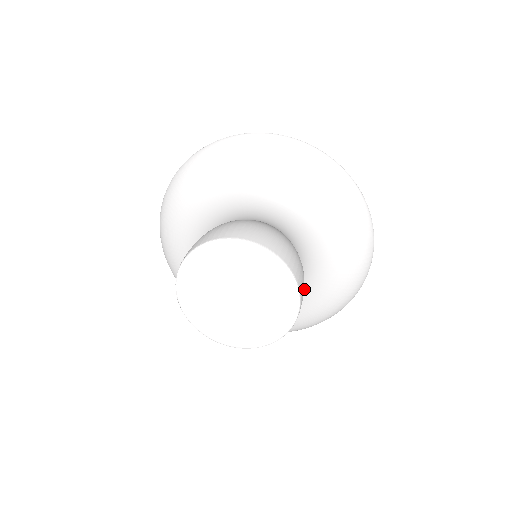
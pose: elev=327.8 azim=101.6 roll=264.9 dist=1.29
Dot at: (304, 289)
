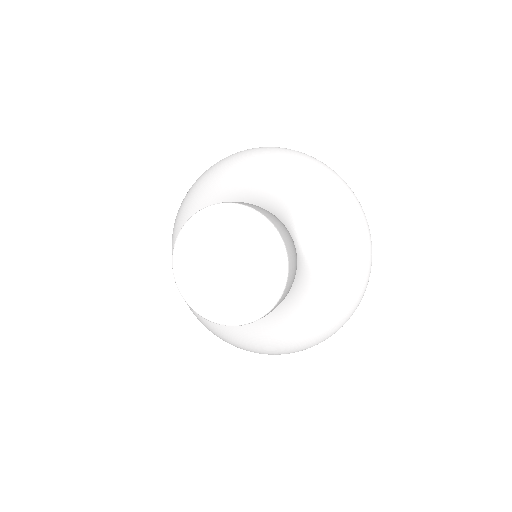
Dot at: (305, 284)
